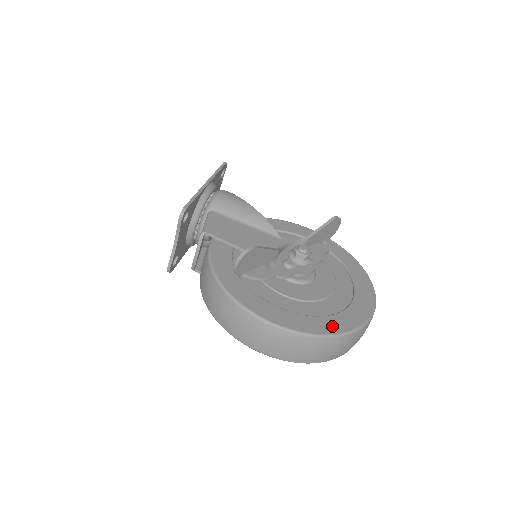
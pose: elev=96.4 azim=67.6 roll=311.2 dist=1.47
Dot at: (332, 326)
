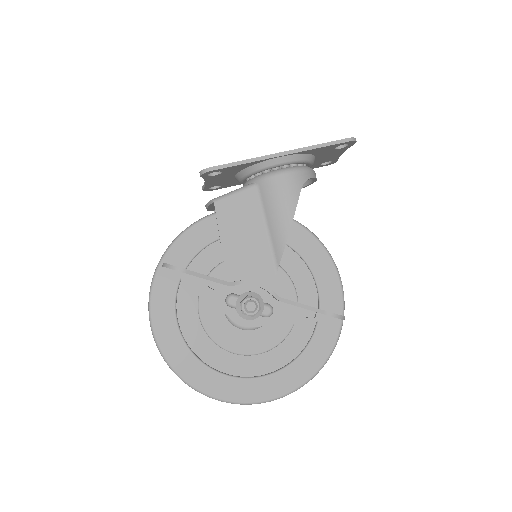
Dot at: (194, 374)
